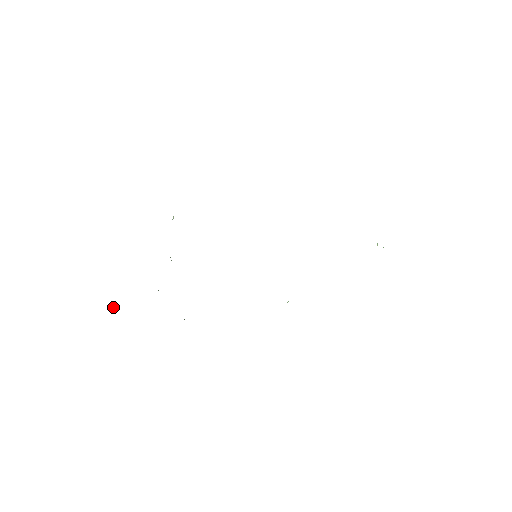
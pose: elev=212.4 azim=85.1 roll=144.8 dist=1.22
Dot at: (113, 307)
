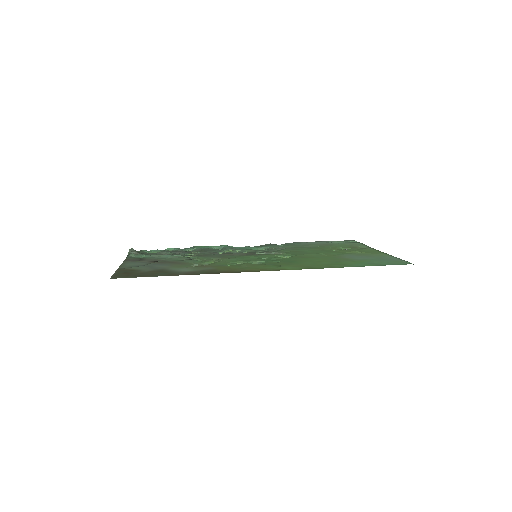
Dot at: (129, 253)
